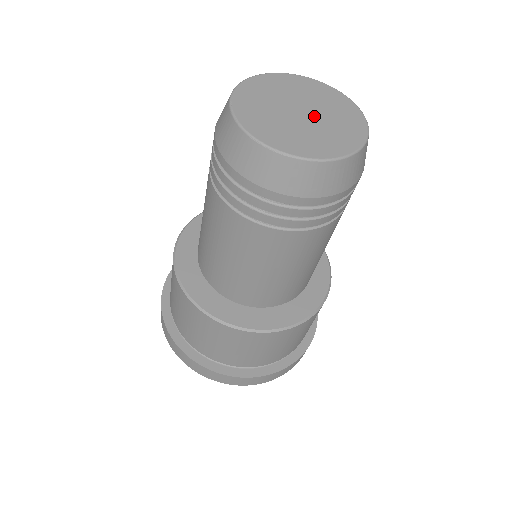
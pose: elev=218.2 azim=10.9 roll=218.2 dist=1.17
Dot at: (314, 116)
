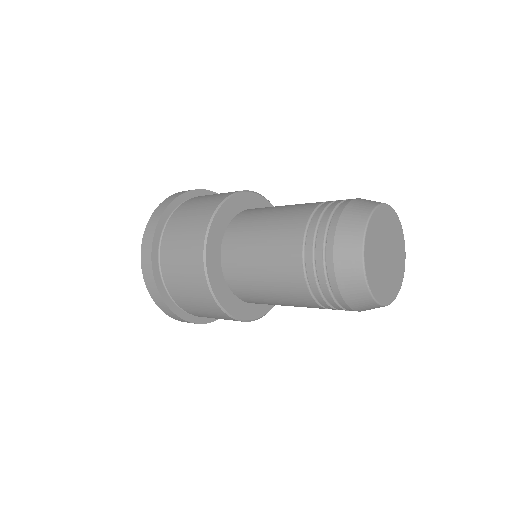
Dot at: (391, 252)
